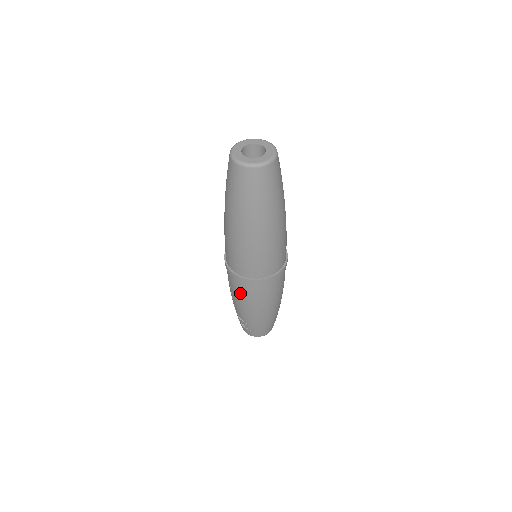
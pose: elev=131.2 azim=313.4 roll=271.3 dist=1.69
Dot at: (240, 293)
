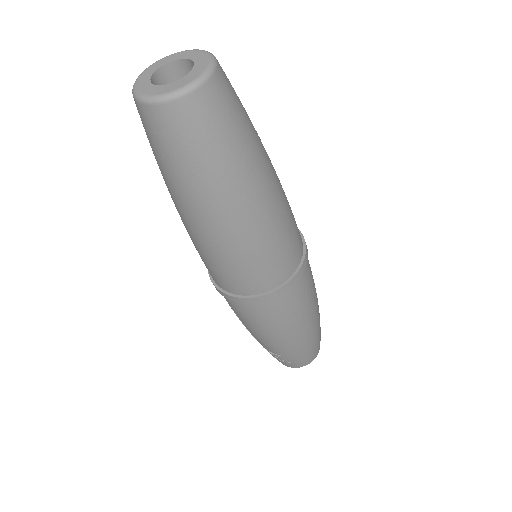
Dot at: (252, 320)
